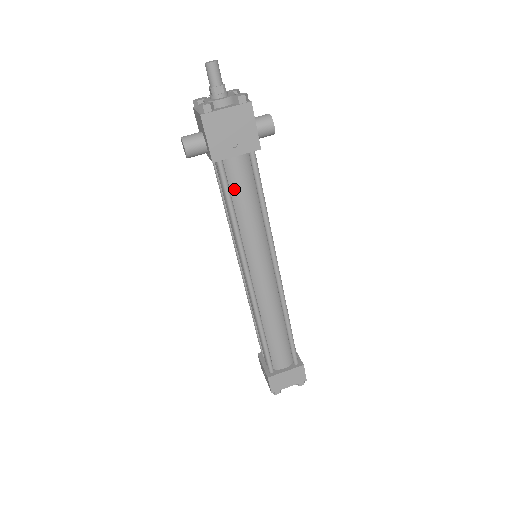
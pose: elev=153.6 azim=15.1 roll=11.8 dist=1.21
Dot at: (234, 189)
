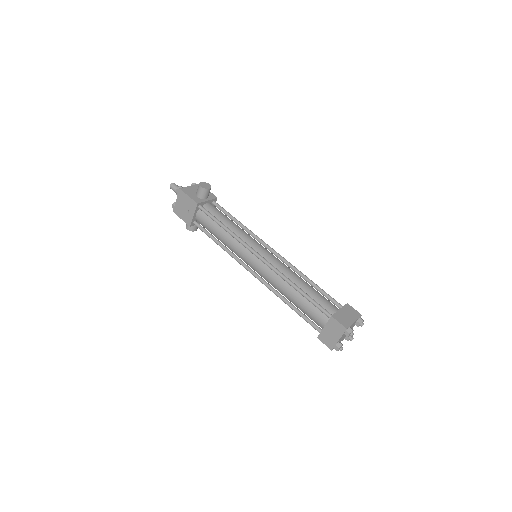
Dot at: (209, 230)
